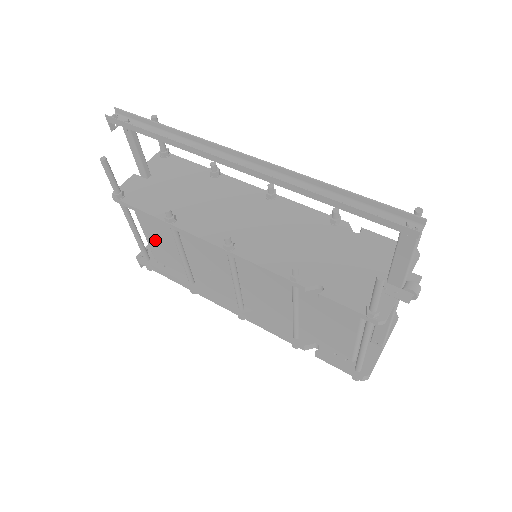
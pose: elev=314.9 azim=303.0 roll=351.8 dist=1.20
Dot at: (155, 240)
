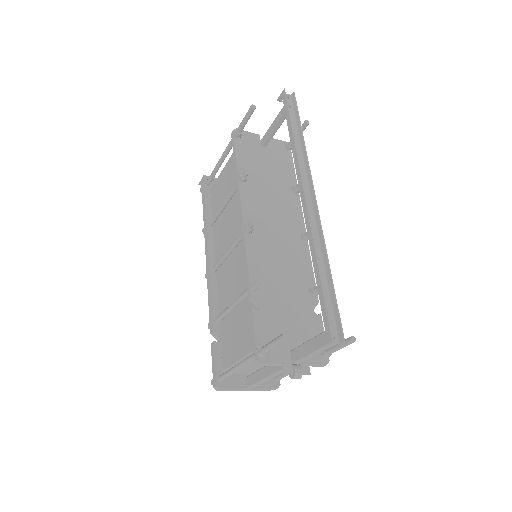
Dot at: (223, 180)
